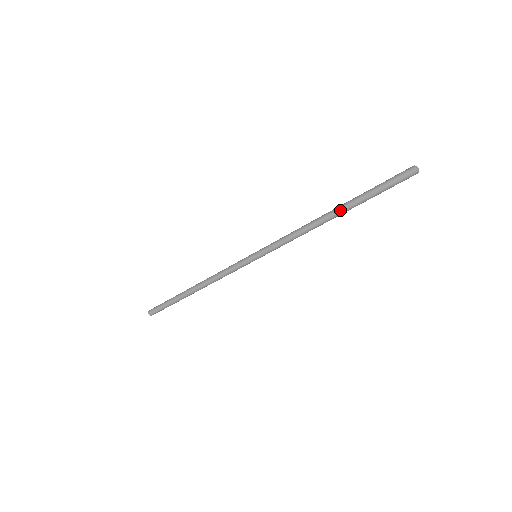
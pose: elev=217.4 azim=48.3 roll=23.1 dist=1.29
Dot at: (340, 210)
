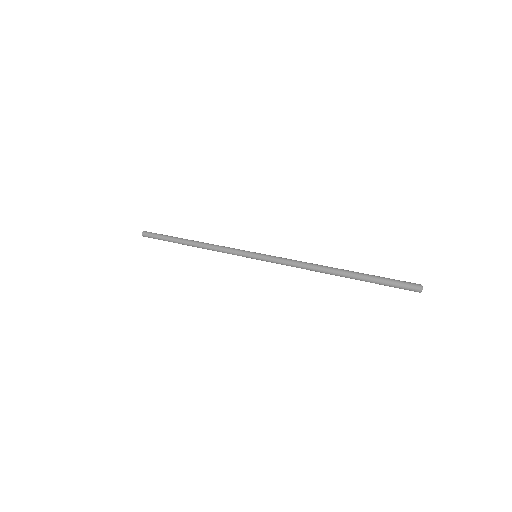
Dot at: occluded
